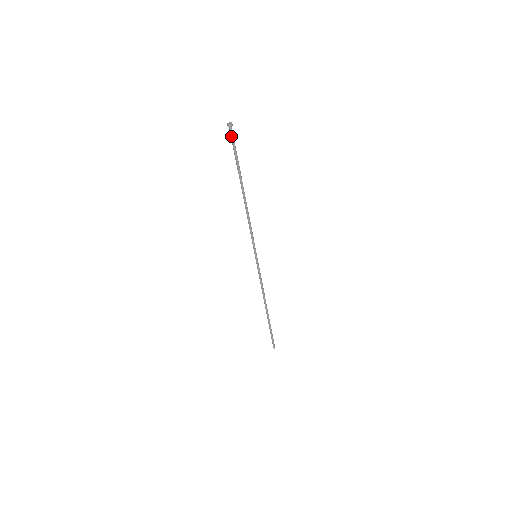
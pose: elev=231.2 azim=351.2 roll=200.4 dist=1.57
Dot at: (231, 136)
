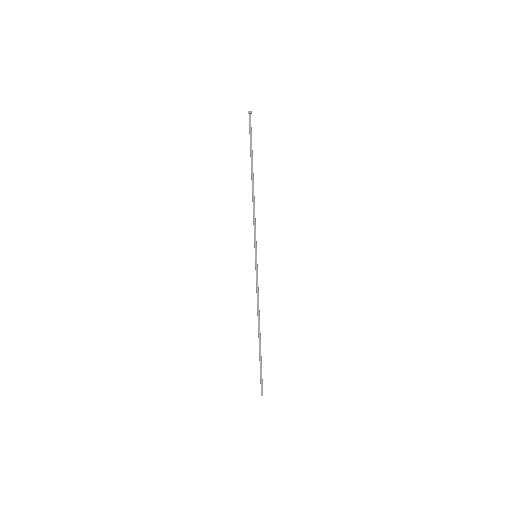
Dot at: (249, 123)
